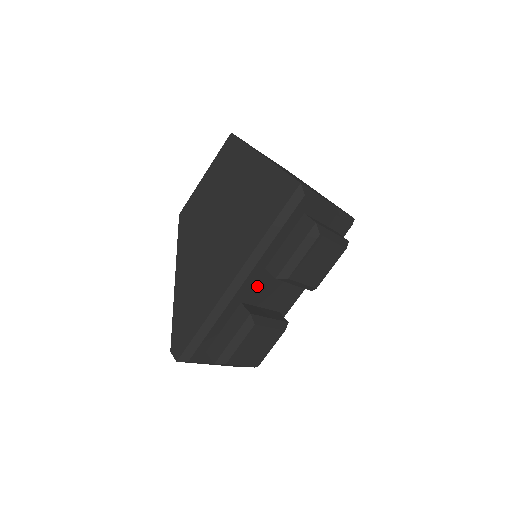
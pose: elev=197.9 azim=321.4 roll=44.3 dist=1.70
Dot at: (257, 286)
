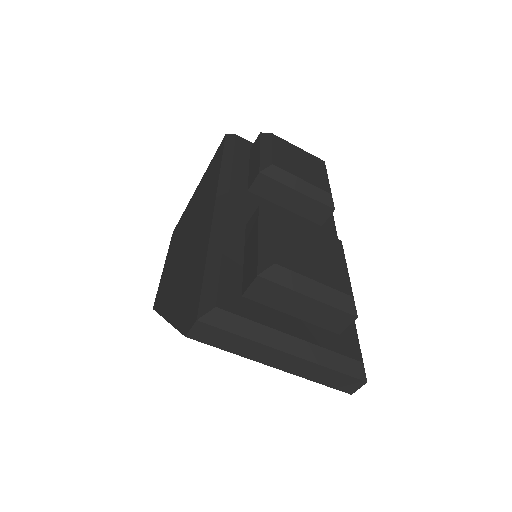
Dot at: (254, 211)
